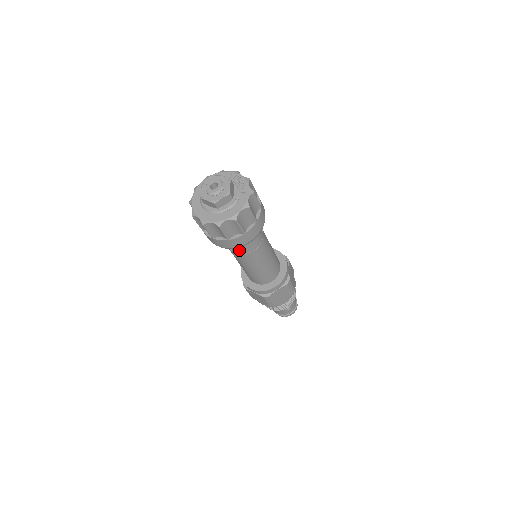
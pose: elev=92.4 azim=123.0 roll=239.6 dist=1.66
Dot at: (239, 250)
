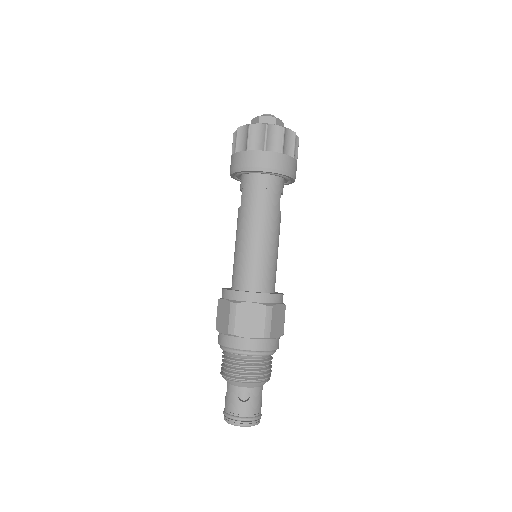
Dot at: (247, 198)
